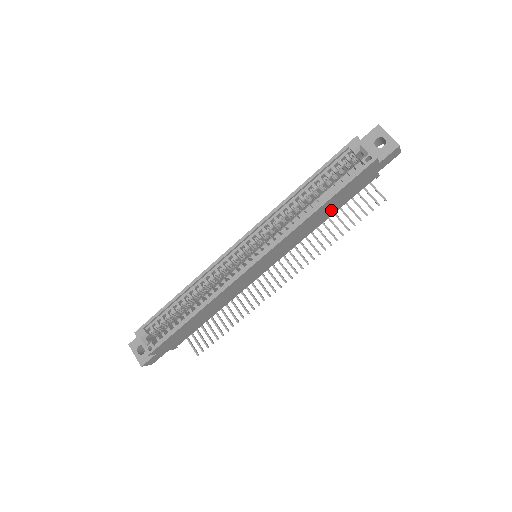
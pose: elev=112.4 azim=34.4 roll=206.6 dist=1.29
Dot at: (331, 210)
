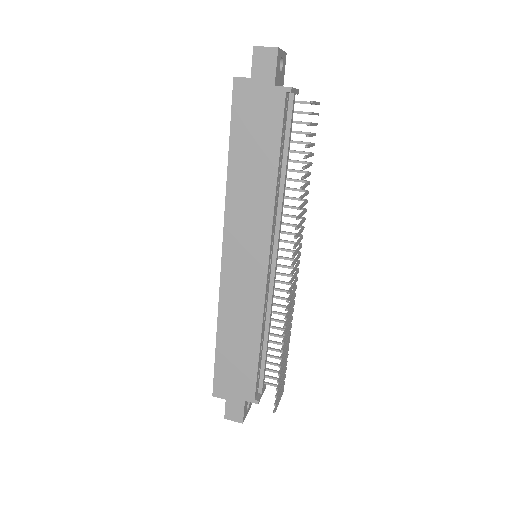
Dot at: (263, 160)
